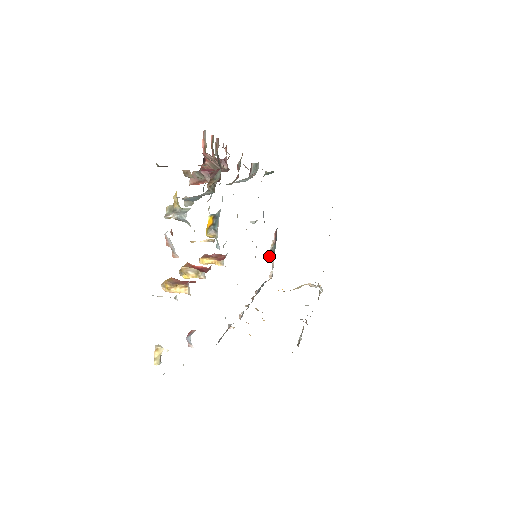
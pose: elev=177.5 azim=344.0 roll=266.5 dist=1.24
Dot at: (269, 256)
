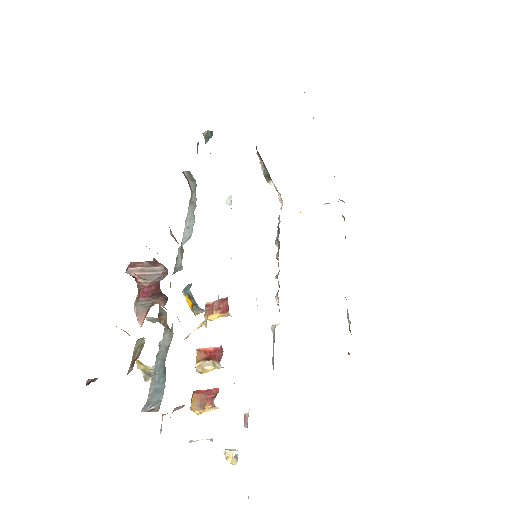
Dot at: occluded
